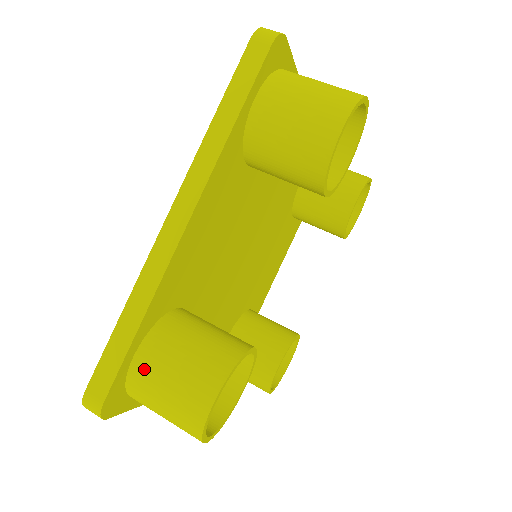
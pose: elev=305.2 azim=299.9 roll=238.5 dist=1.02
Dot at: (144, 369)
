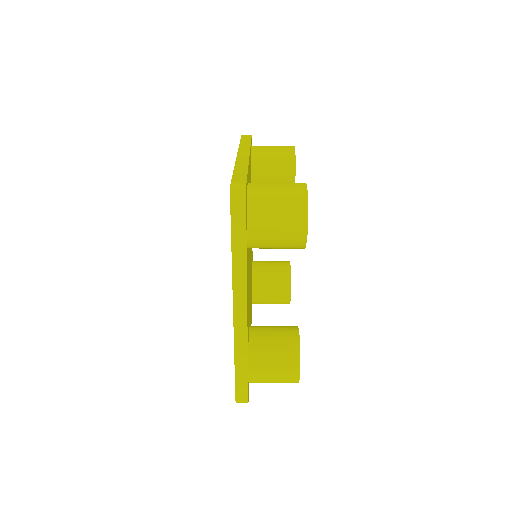
Dot at: (257, 375)
